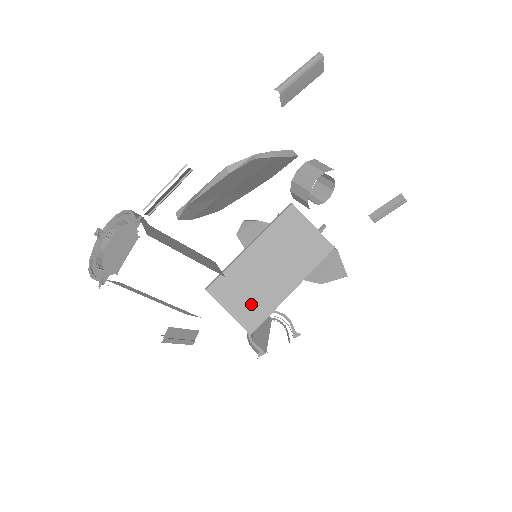
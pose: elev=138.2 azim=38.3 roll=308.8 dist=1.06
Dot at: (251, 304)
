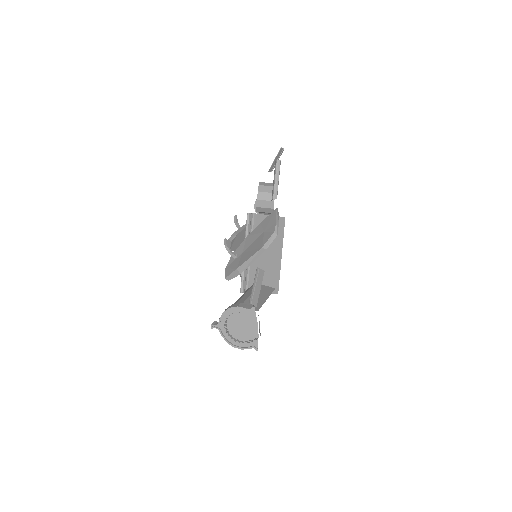
Dot at: (269, 280)
